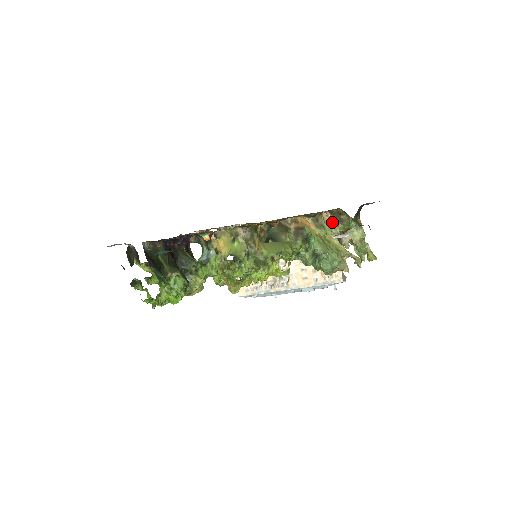
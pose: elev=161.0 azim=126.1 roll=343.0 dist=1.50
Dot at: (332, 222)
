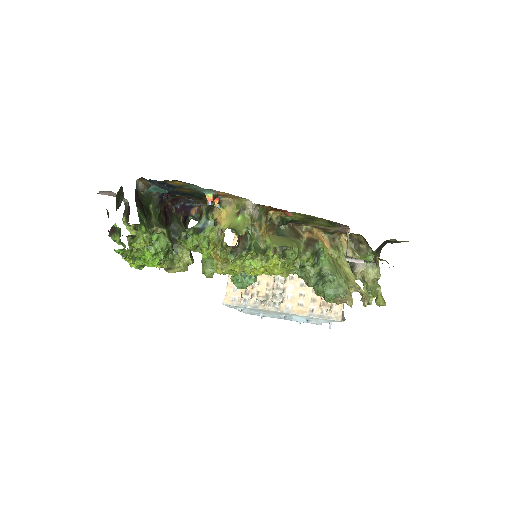
Dot at: (349, 248)
